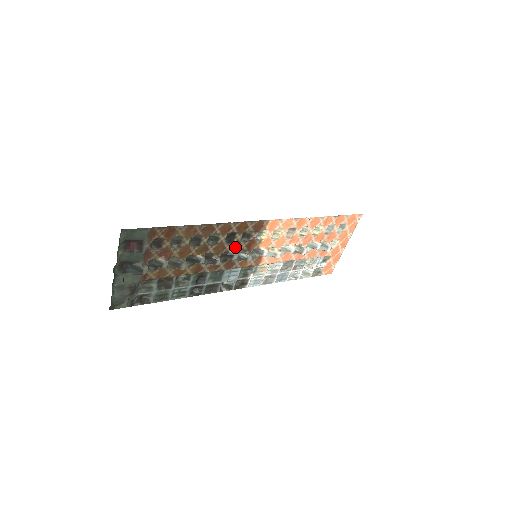
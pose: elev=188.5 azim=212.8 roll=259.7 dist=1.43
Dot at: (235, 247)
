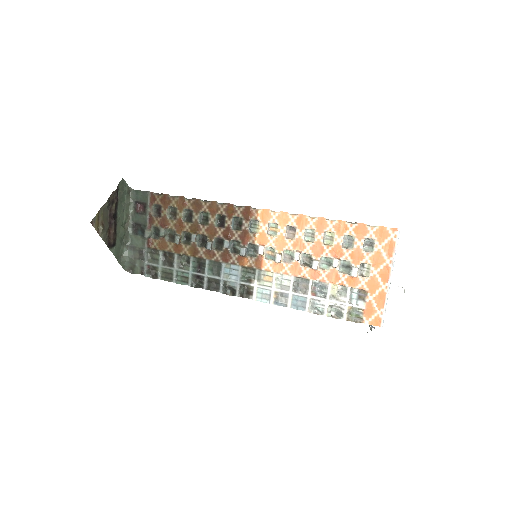
Dot at: (227, 234)
